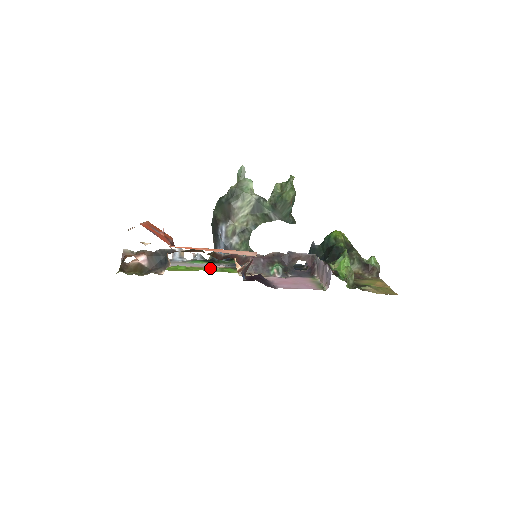
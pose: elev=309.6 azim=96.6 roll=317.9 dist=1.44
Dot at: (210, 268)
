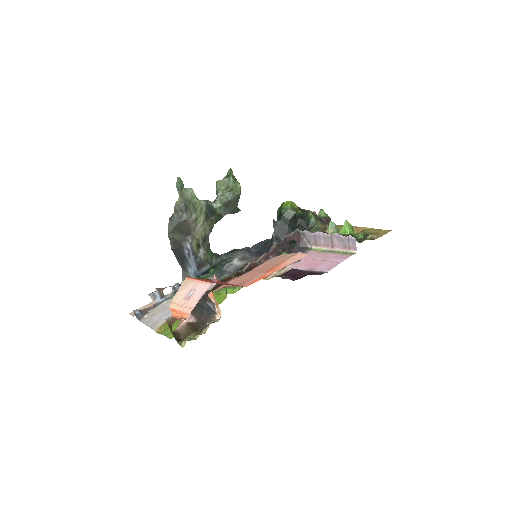
Dot at: (230, 289)
